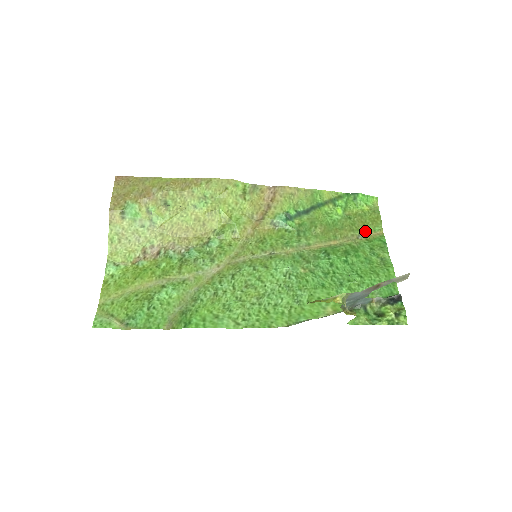
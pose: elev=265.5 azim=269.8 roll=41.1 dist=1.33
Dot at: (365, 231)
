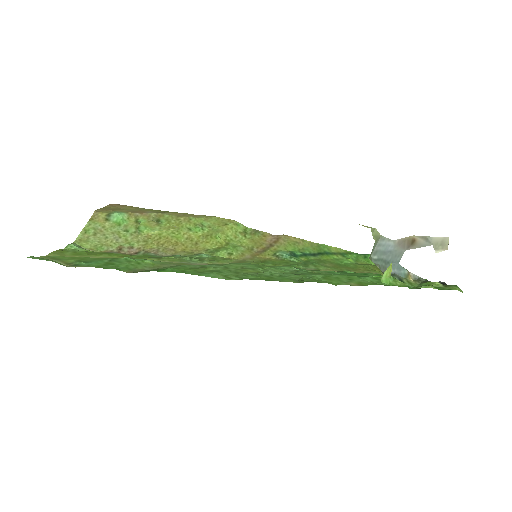
Dot at: occluded
